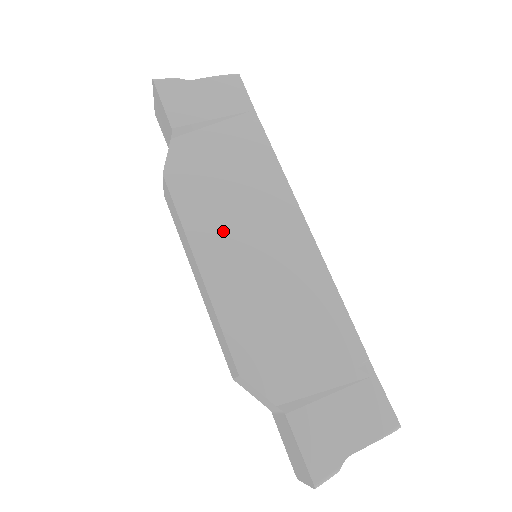
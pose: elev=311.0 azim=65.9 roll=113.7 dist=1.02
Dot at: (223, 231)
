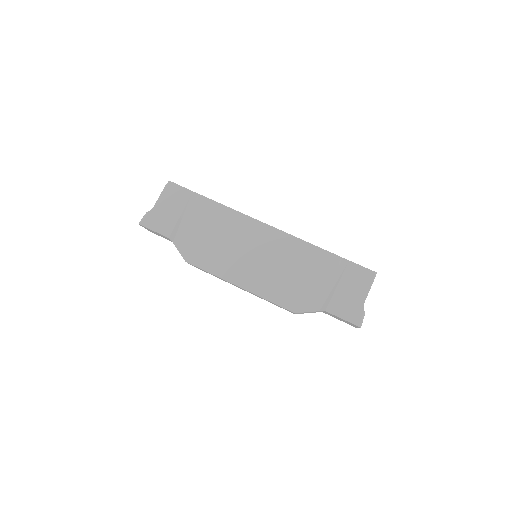
Dot at: (233, 262)
